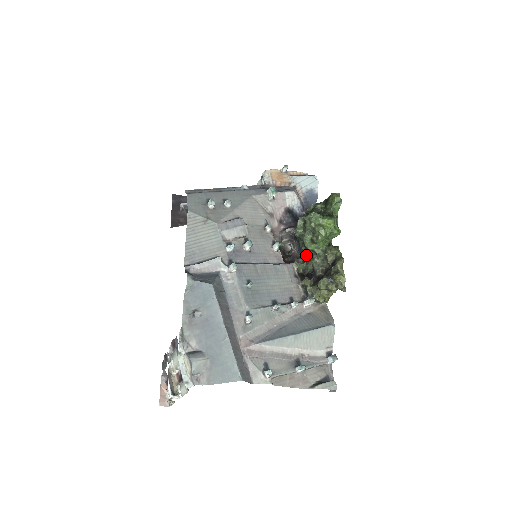
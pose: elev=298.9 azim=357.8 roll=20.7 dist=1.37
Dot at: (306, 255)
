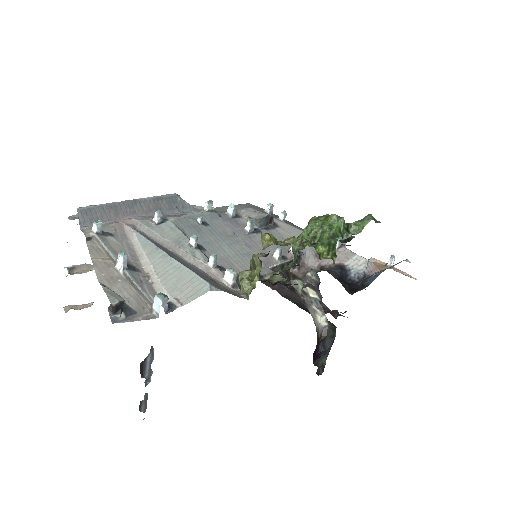
Dot at: occluded
